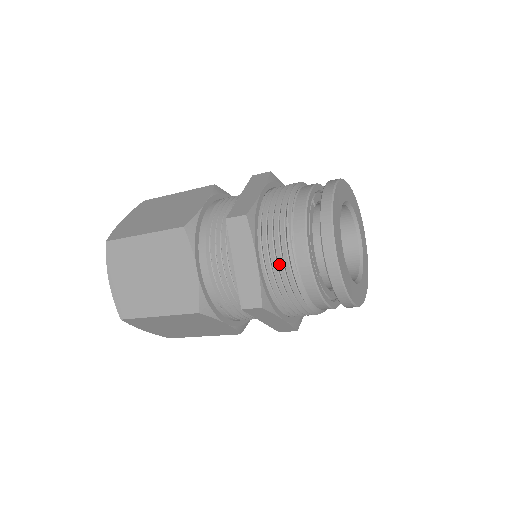
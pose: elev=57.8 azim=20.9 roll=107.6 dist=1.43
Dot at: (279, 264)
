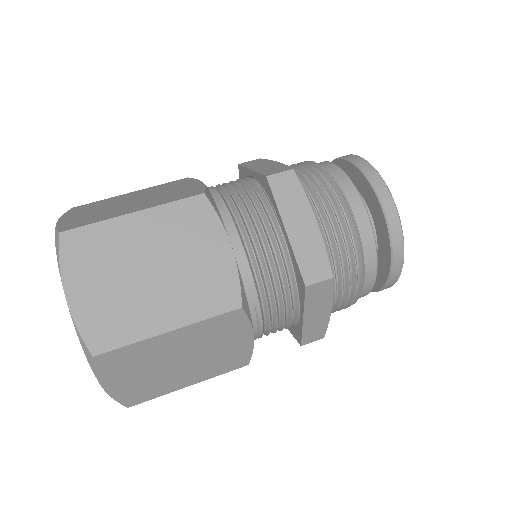
Dot at: (338, 224)
